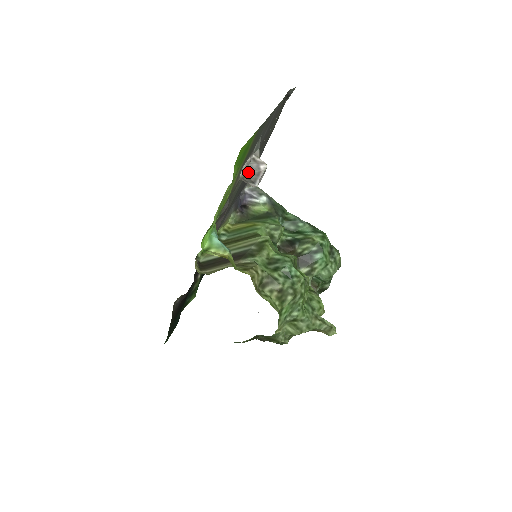
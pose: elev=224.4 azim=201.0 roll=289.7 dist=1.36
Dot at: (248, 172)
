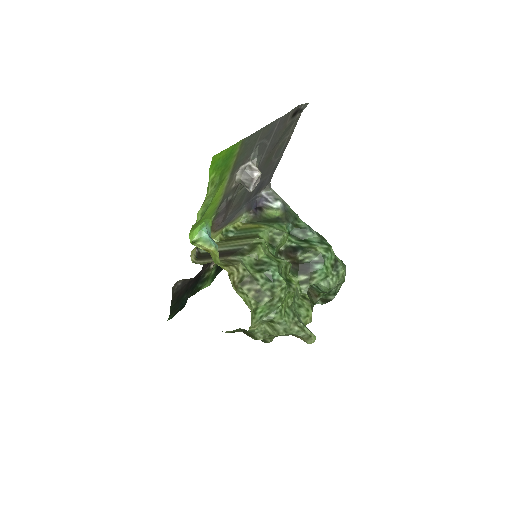
Dot at: (243, 177)
